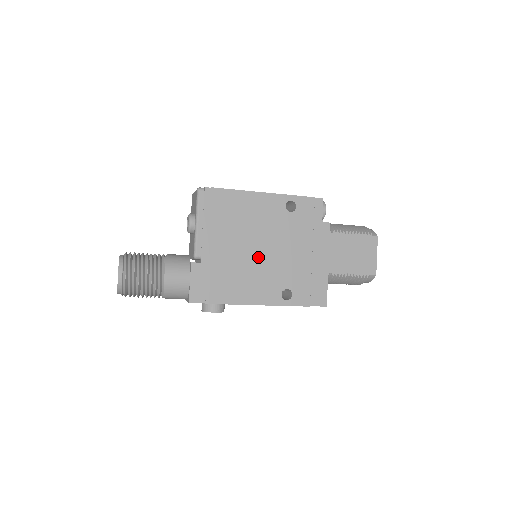
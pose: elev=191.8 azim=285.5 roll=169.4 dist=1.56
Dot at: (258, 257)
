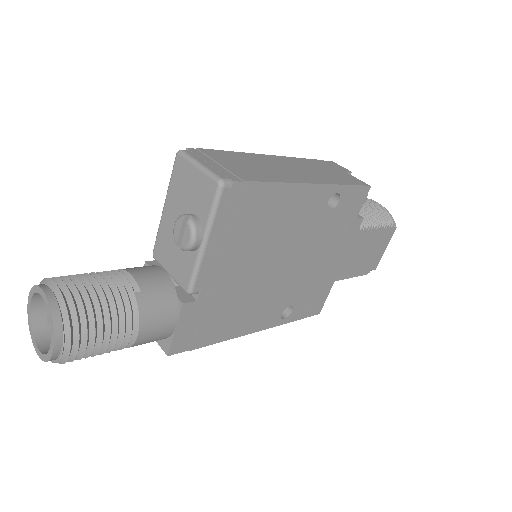
Dot at: (272, 276)
